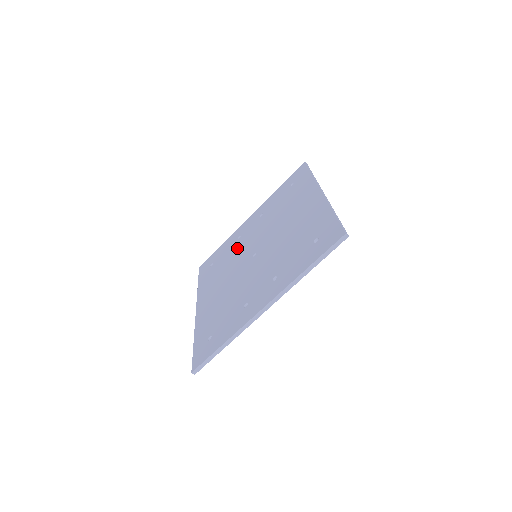
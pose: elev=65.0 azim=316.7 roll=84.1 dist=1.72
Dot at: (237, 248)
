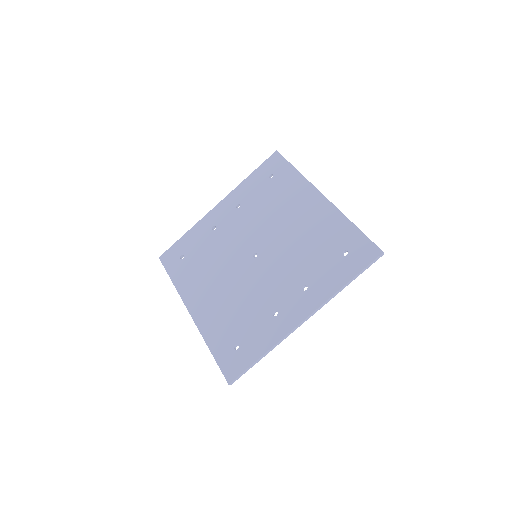
Dot at: (219, 242)
